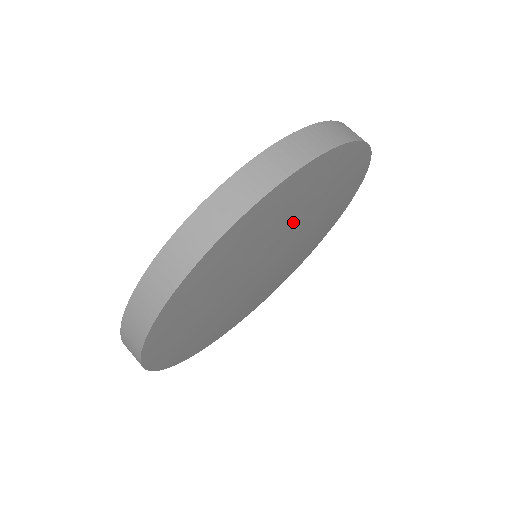
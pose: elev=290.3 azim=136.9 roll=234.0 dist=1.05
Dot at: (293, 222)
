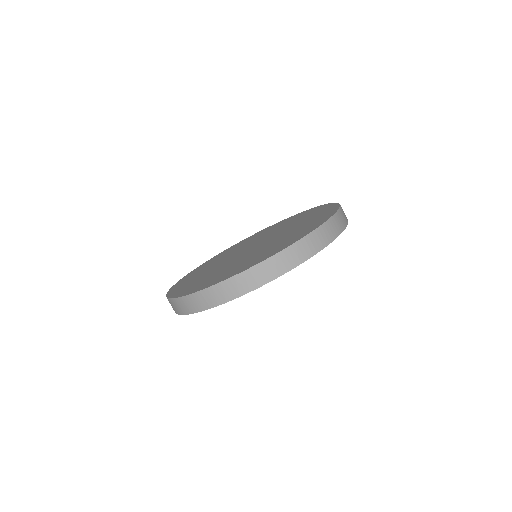
Dot at: occluded
